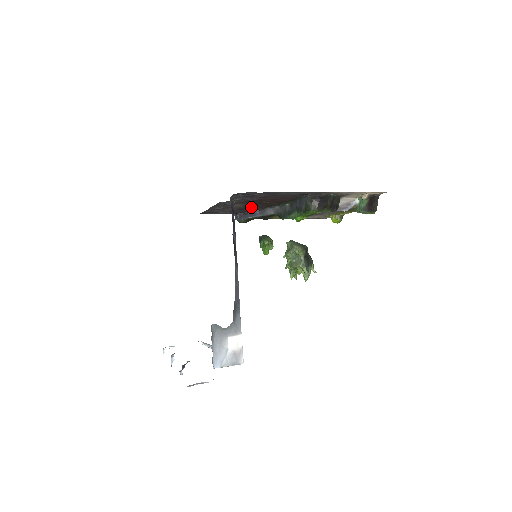
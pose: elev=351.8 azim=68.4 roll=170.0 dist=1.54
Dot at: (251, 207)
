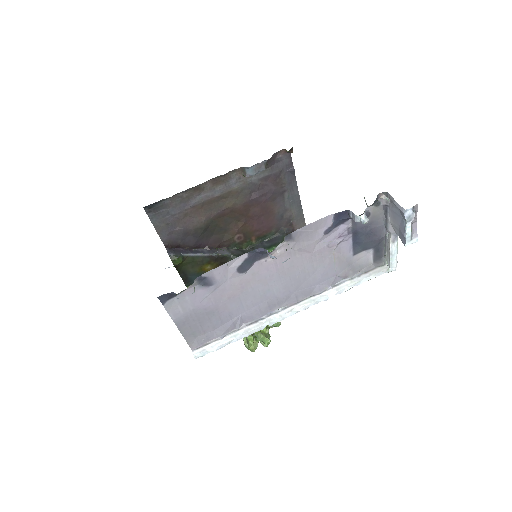
Dot at: (204, 237)
